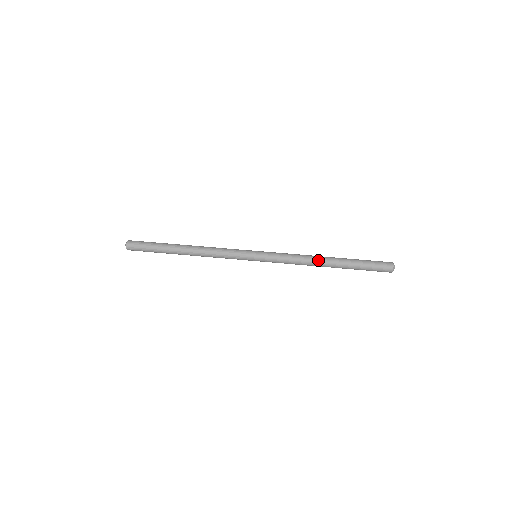
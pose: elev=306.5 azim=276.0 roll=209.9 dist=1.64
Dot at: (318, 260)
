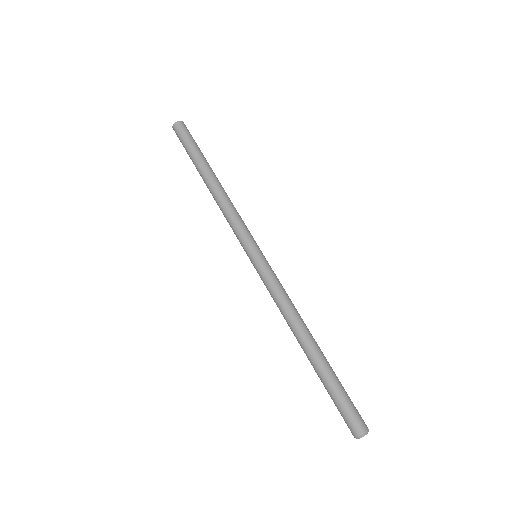
Dot at: (299, 330)
